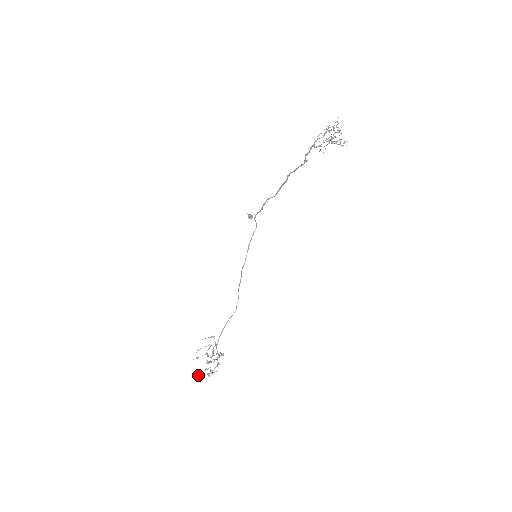
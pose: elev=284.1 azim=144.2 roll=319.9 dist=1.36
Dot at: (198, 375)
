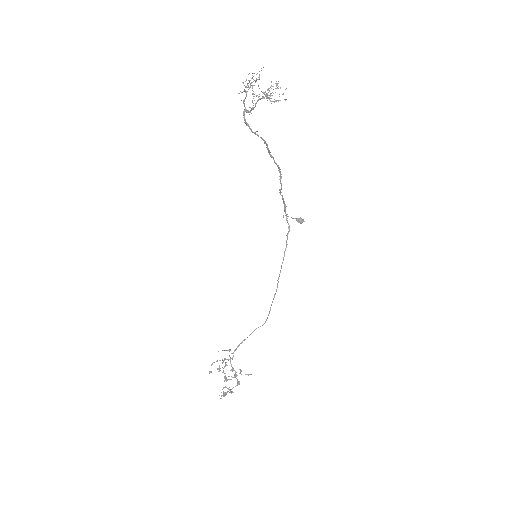
Dot at: occluded
